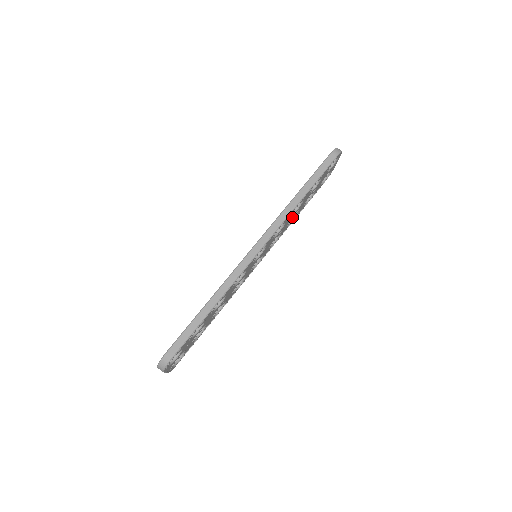
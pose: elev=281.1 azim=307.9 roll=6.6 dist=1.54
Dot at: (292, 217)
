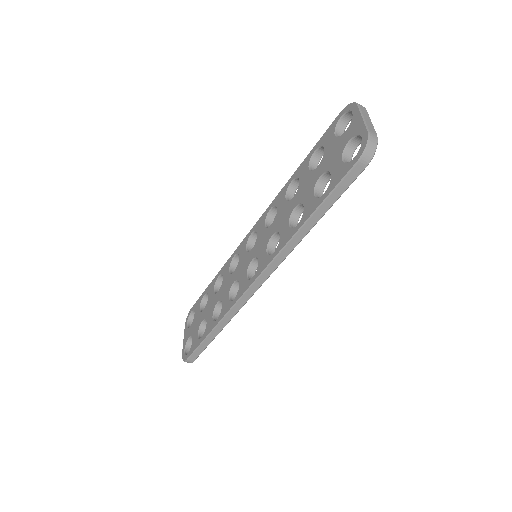
Dot at: occluded
